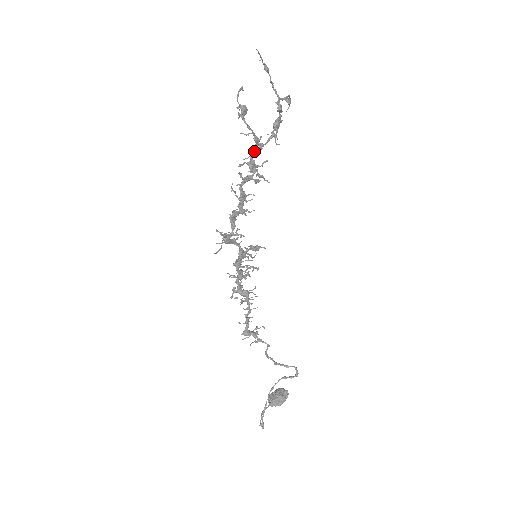
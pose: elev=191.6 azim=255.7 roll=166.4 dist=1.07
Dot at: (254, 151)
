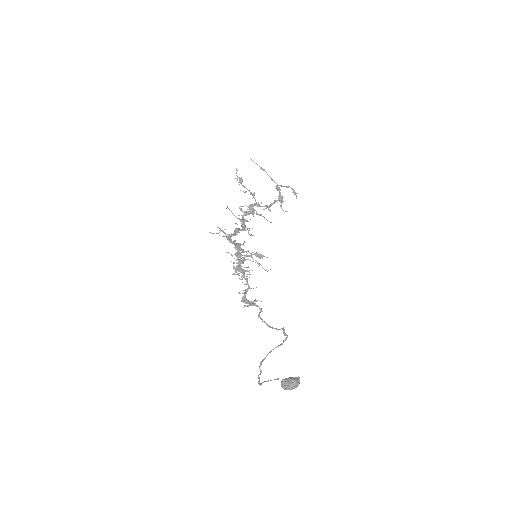
Dot at: occluded
